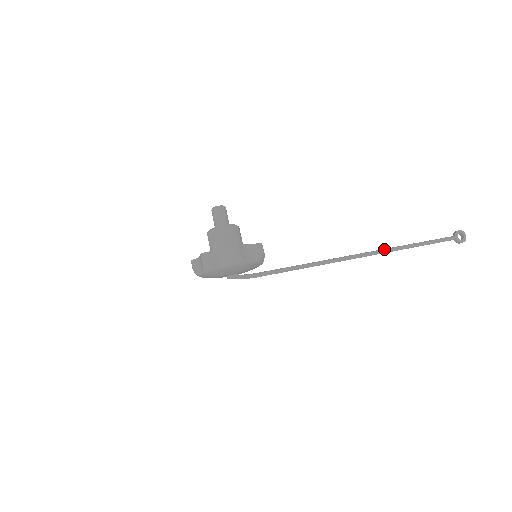
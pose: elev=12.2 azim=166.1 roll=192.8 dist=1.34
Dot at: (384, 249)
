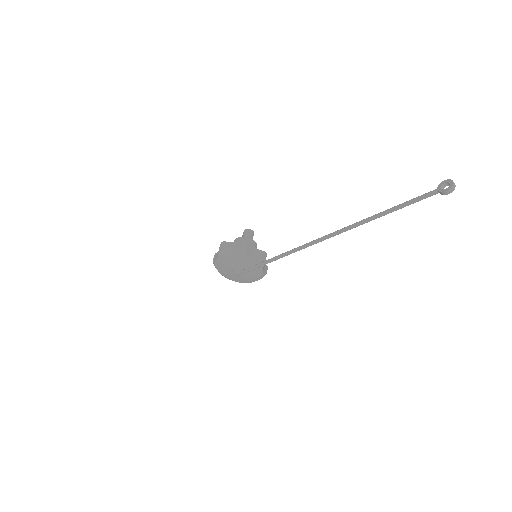
Dot at: occluded
